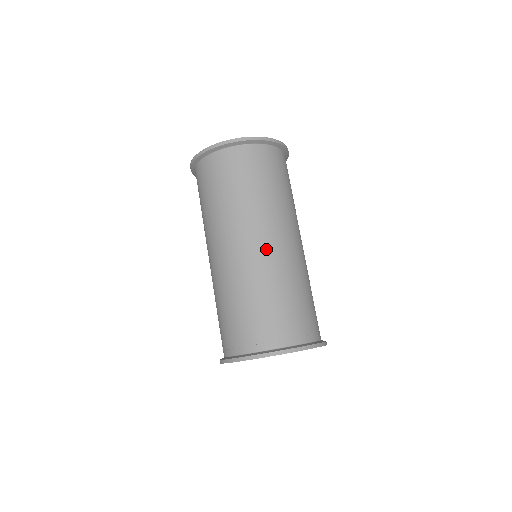
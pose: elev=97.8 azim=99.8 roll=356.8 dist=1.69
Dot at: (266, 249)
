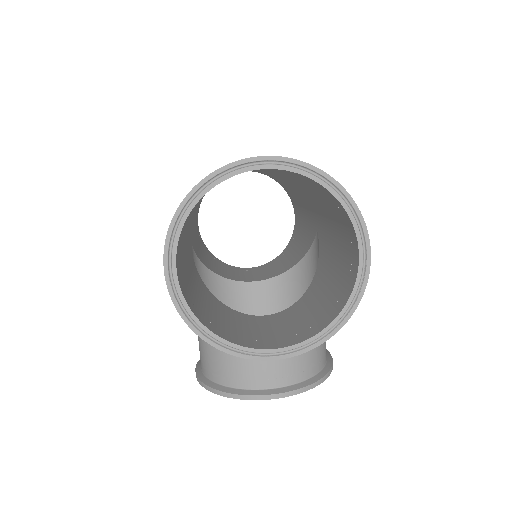
Dot at: occluded
